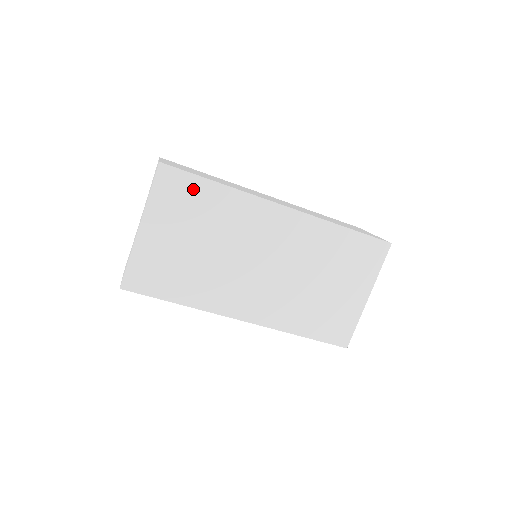
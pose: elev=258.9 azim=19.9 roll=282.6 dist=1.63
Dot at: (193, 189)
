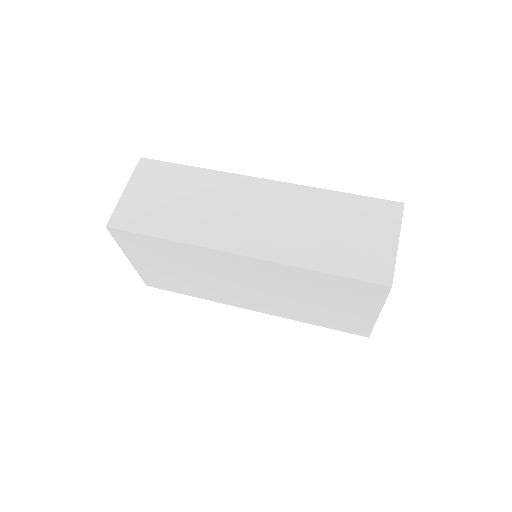
Dot at: (147, 242)
